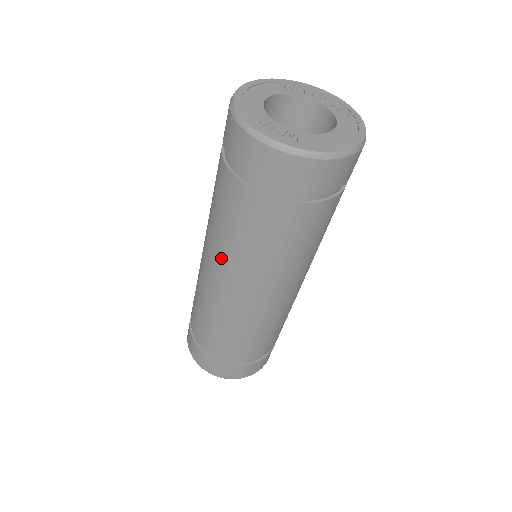
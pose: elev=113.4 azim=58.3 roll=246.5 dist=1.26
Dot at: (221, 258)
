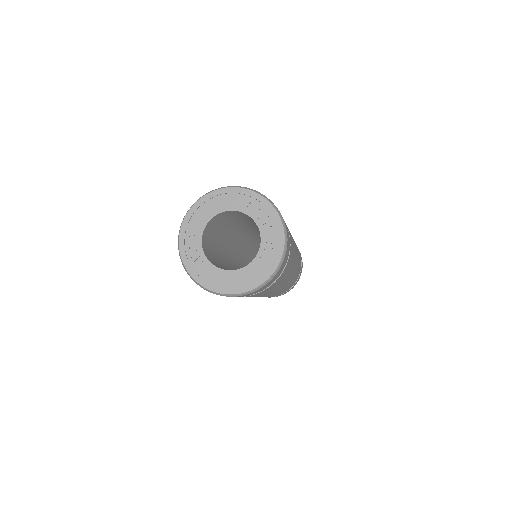
Dot at: occluded
